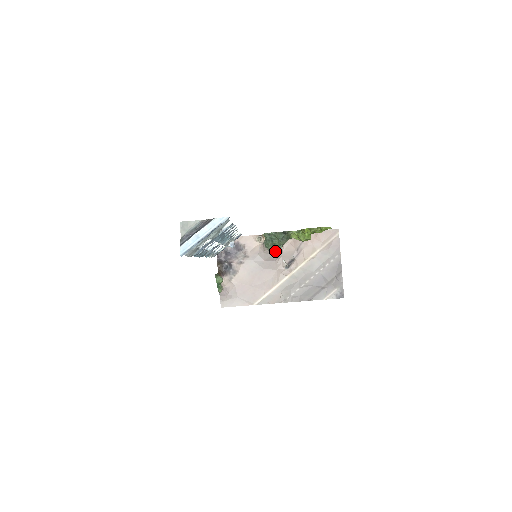
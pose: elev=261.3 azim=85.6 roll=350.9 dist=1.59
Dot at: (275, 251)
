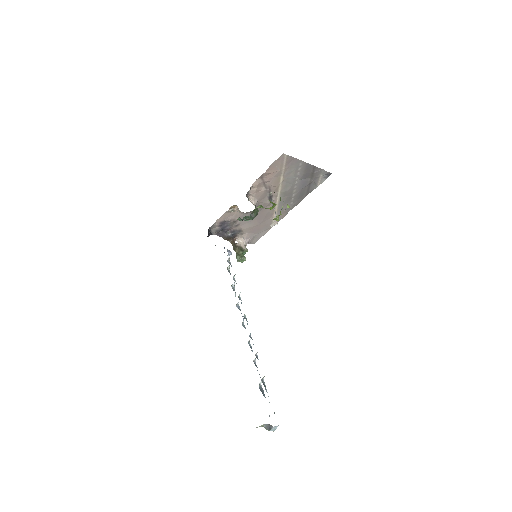
Dot at: occluded
